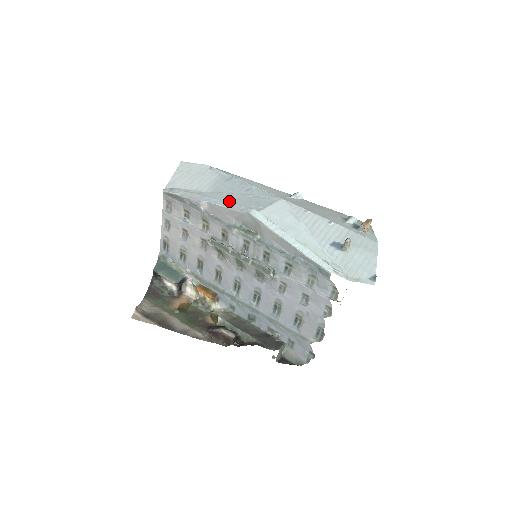
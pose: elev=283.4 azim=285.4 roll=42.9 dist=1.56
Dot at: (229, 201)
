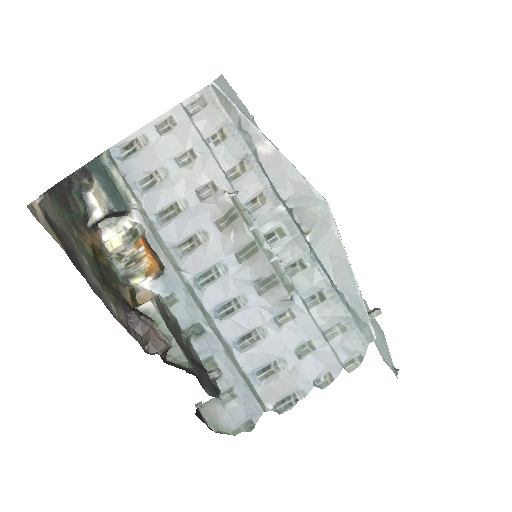
Dot at: occluded
